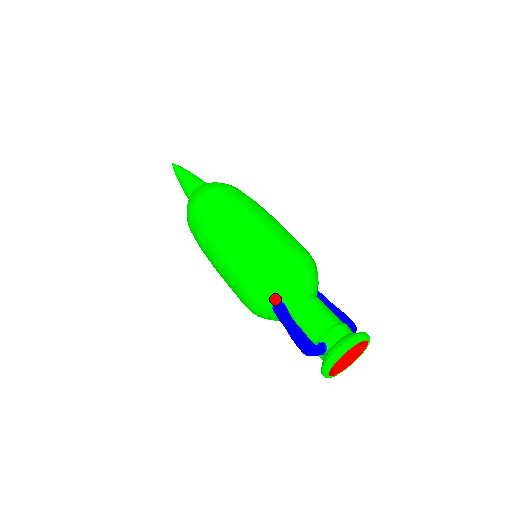
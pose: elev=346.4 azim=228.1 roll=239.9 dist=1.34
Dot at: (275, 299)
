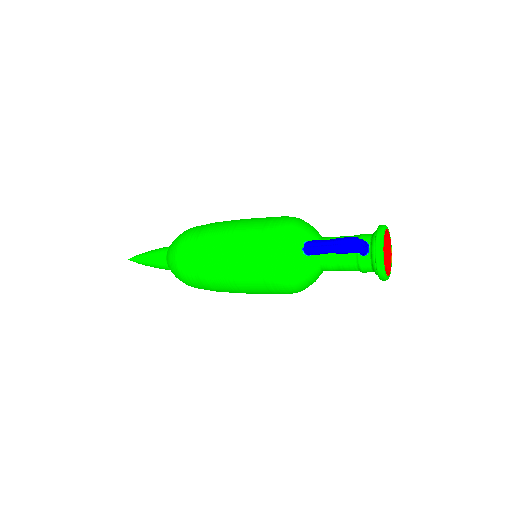
Dot at: (302, 240)
